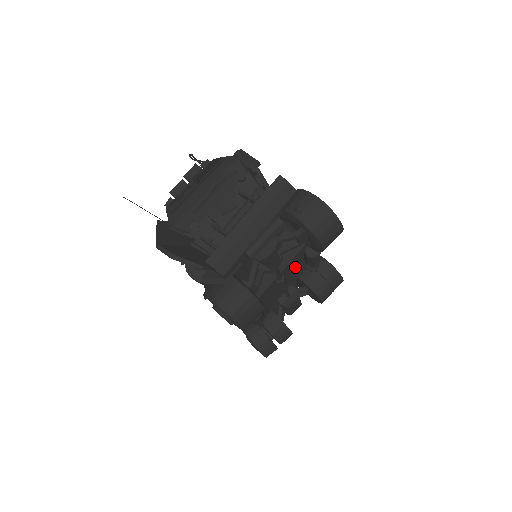
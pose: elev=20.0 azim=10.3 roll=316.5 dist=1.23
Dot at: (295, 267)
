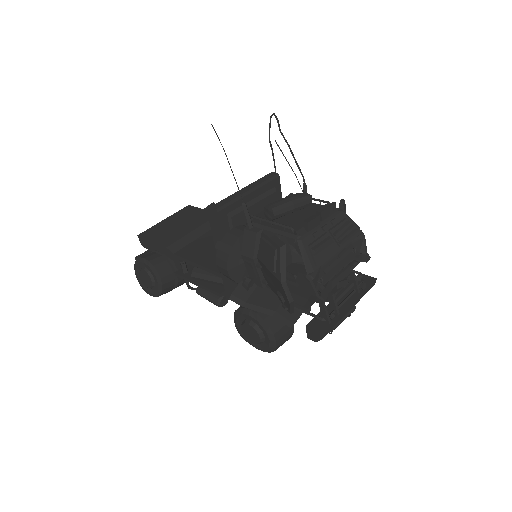
Dot at: occluded
